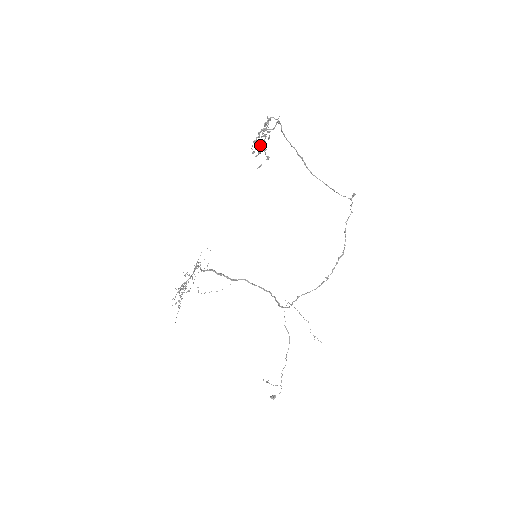
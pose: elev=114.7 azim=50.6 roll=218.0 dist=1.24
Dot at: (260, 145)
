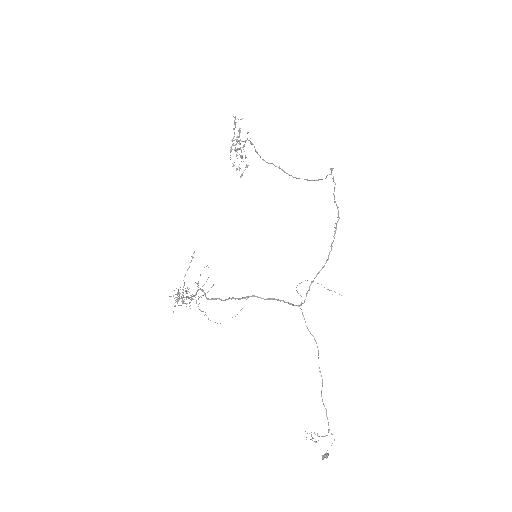
Dot at: occluded
